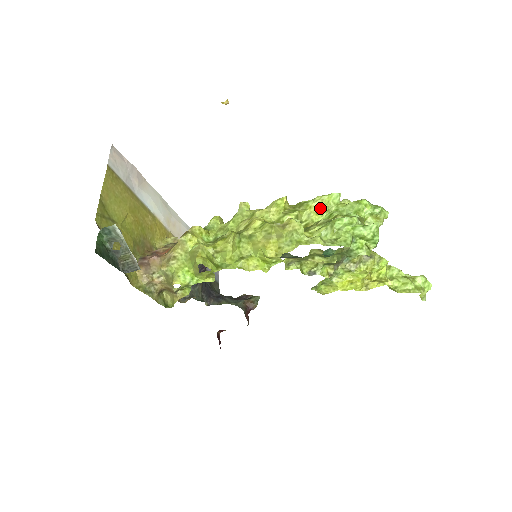
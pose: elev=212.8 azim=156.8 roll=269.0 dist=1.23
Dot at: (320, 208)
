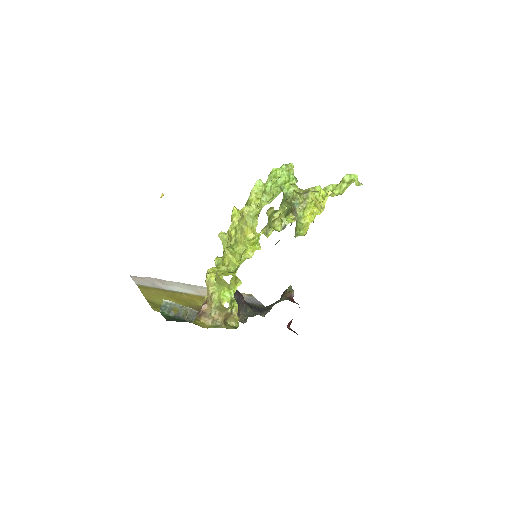
Dot at: (257, 195)
